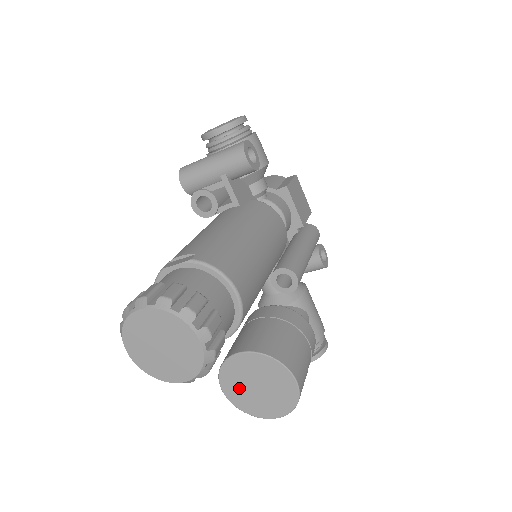
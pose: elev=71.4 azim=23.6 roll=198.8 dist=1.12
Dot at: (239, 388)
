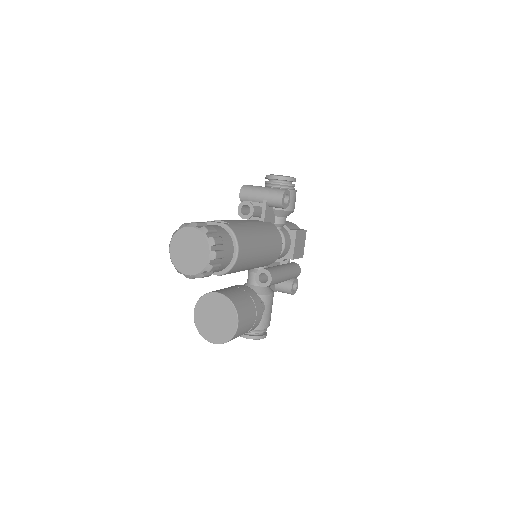
Dot at: (204, 314)
